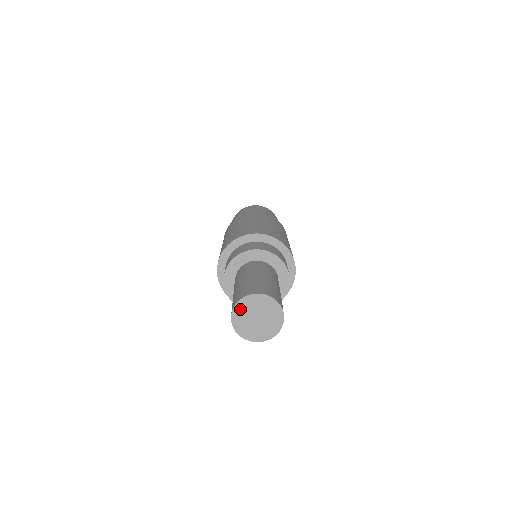
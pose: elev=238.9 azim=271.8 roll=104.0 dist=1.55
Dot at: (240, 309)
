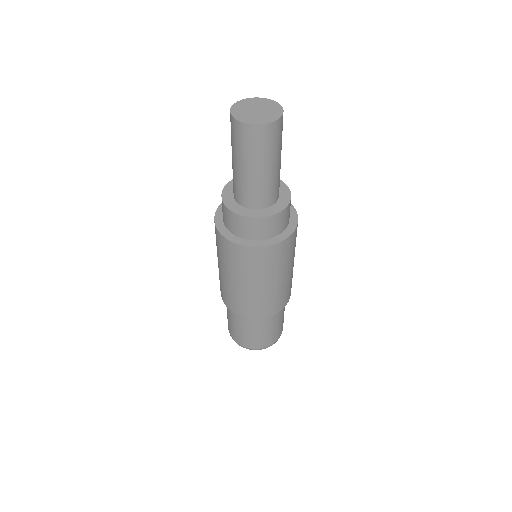
Dot at: (239, 106)
